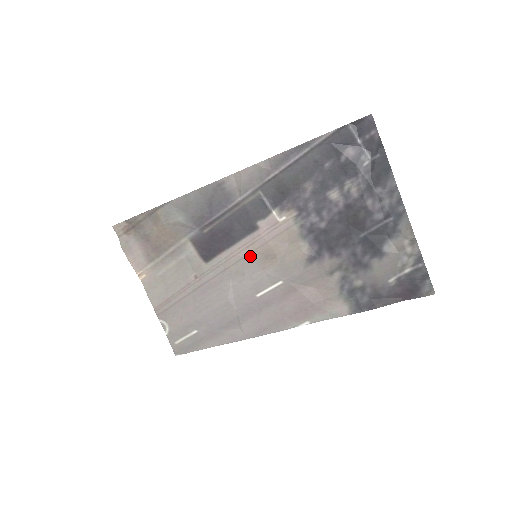
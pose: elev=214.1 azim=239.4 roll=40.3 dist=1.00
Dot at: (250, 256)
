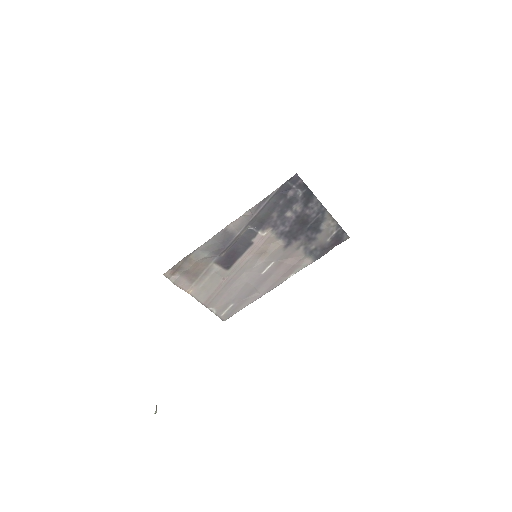
Dot at: (253, 257)
